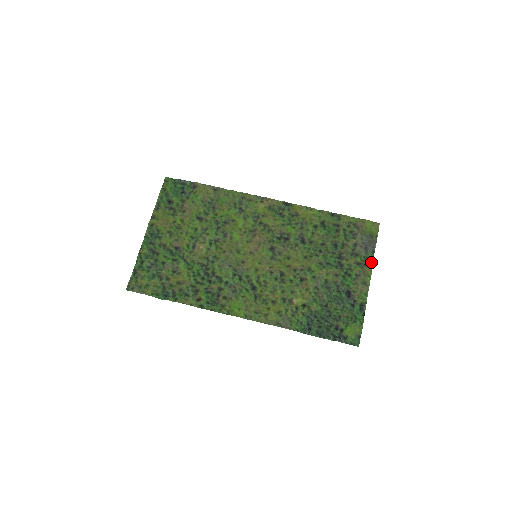
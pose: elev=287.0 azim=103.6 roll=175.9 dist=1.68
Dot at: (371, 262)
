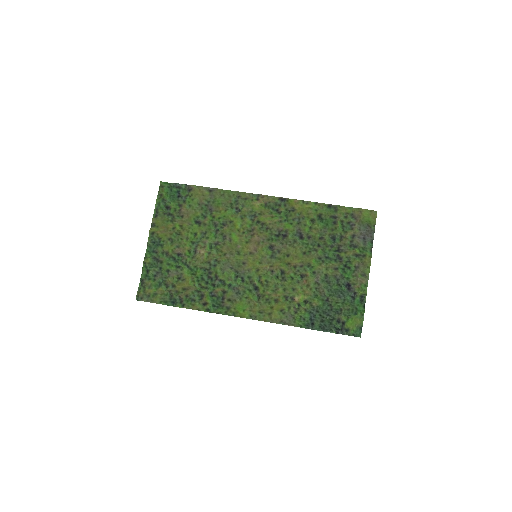
Dot at: (370, 252)
